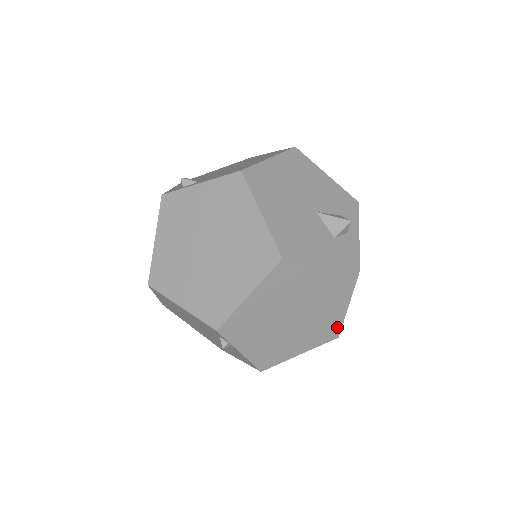
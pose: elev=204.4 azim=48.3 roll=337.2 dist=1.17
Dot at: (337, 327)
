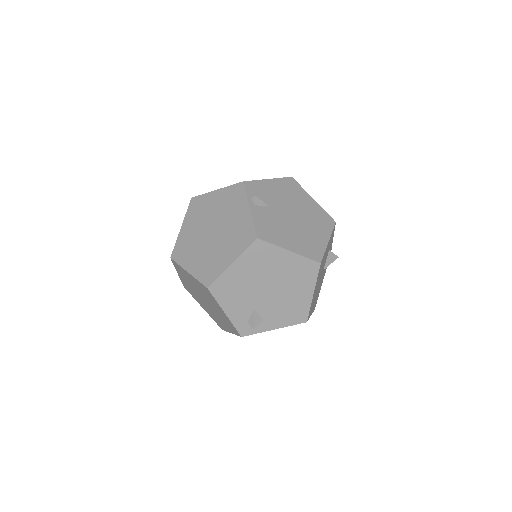
Dot at: occluded
